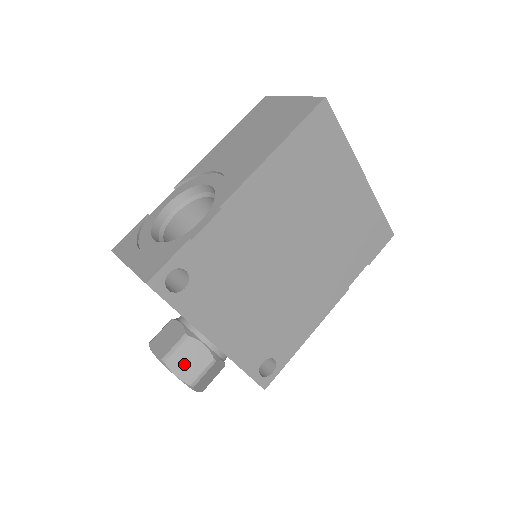
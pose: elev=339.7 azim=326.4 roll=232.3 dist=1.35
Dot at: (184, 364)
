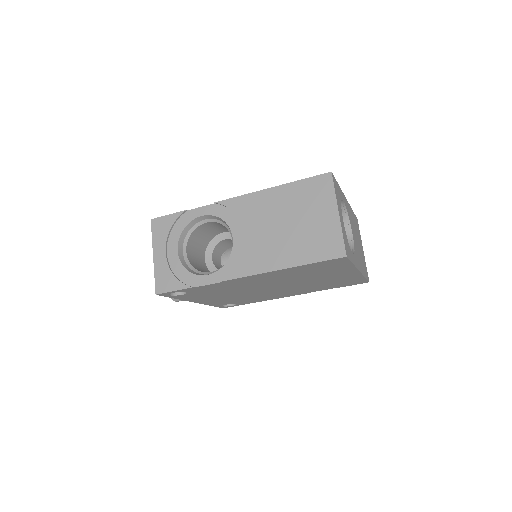
Dot at: occluded
